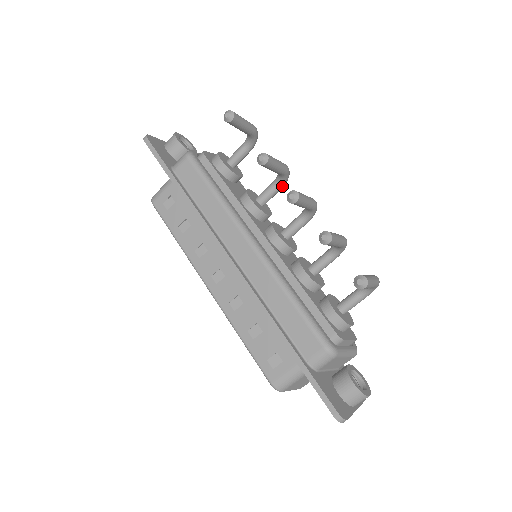
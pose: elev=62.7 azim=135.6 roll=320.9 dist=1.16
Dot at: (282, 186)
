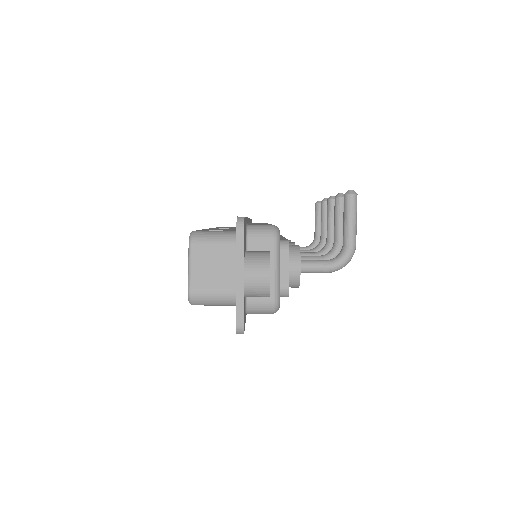
Dot at: occluded
